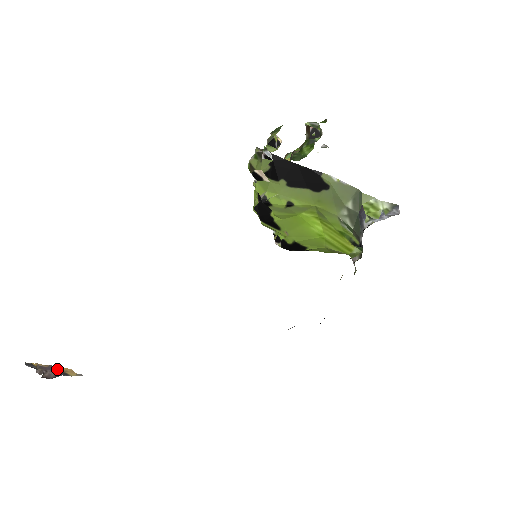
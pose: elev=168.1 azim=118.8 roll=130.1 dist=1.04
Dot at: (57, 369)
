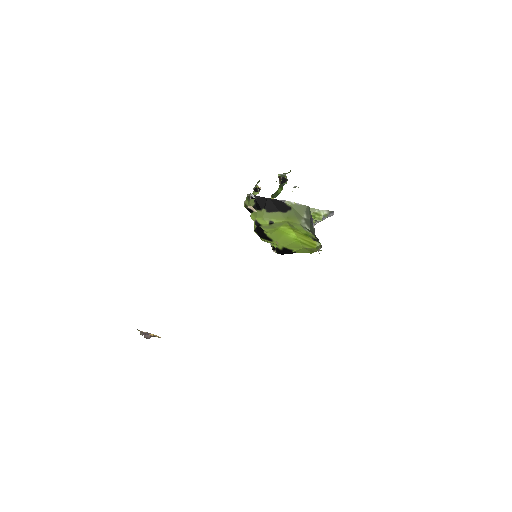
Dot at: (151, 334)
